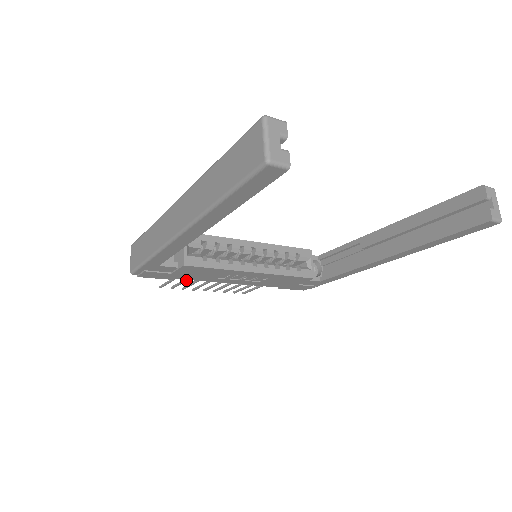
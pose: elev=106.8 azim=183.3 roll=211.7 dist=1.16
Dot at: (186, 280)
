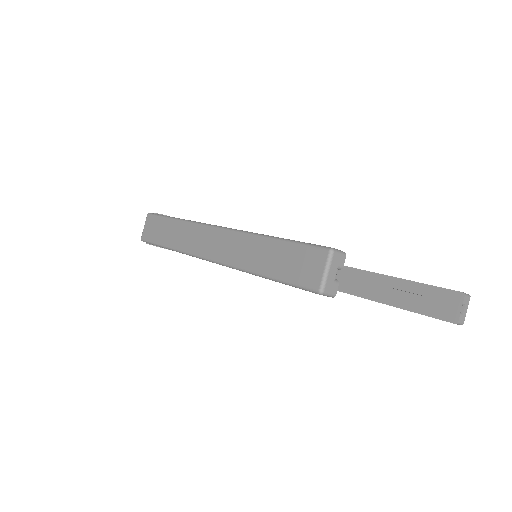
Dot at: occluded
